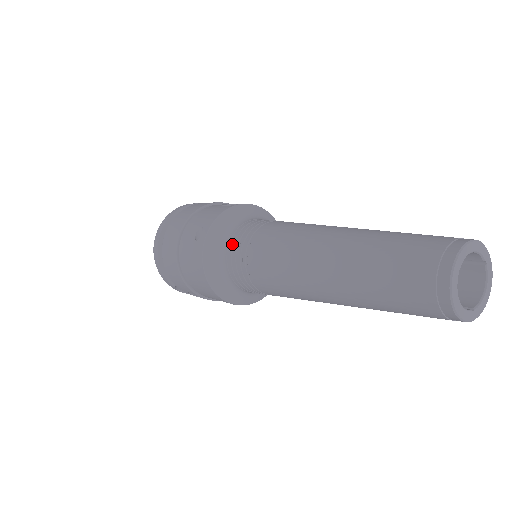
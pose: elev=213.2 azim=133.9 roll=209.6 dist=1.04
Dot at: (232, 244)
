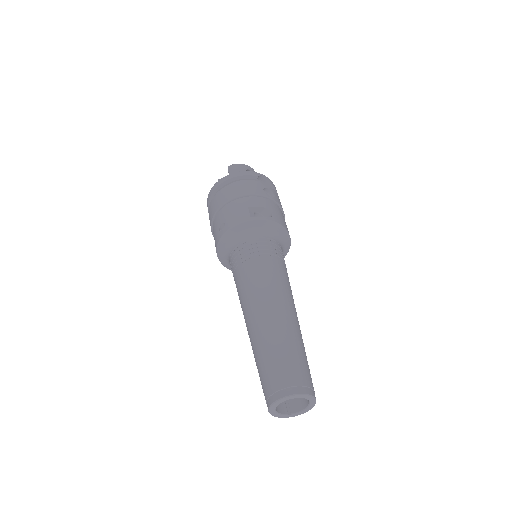
Dot at: (234, 252)
